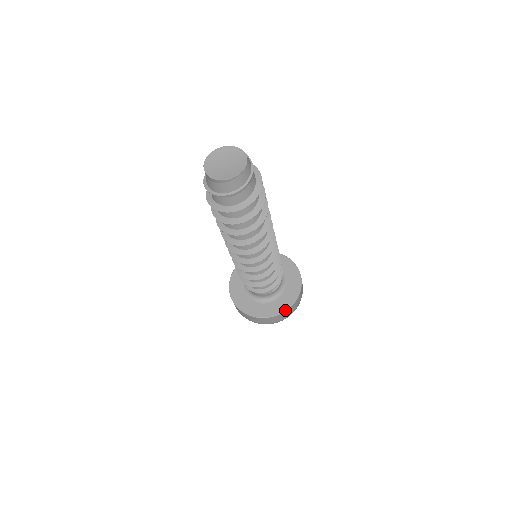
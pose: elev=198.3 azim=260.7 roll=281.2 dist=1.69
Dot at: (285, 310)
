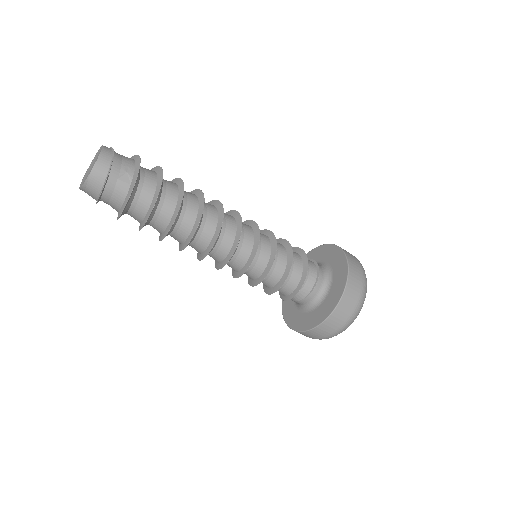
Dot at: (327, 317)
